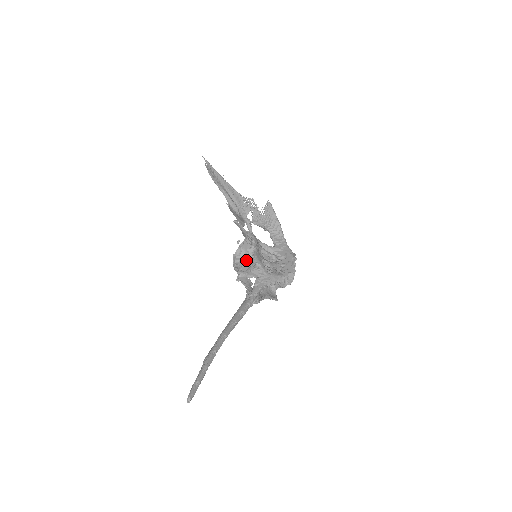
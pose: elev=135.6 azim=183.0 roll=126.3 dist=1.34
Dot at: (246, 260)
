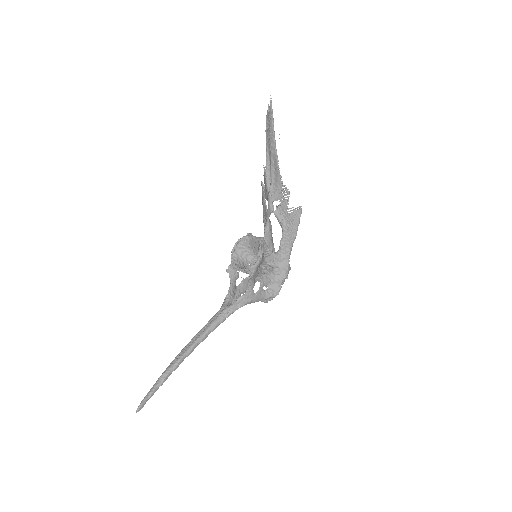
Dot at: (243, 271)
